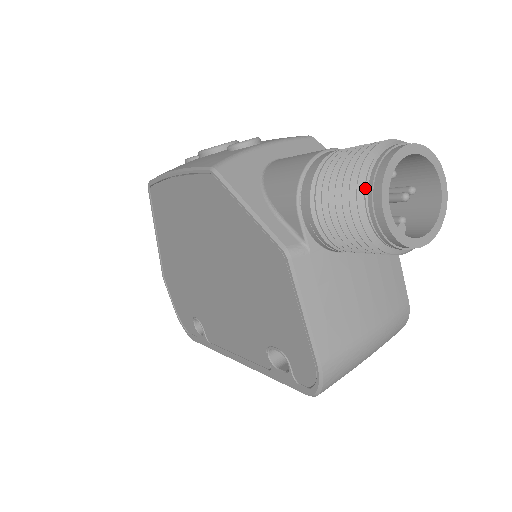
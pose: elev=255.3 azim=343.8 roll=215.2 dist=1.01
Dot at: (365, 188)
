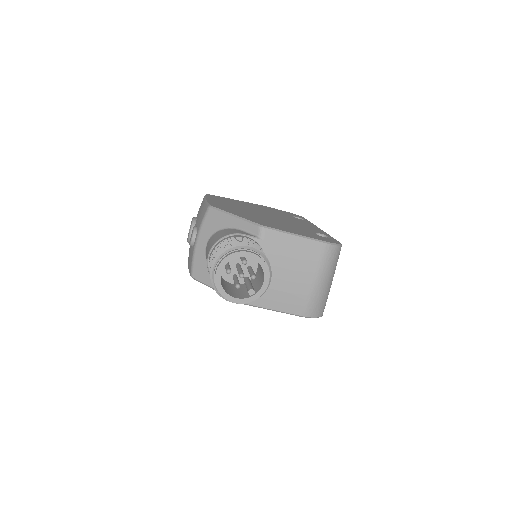
Dot at: occluded
